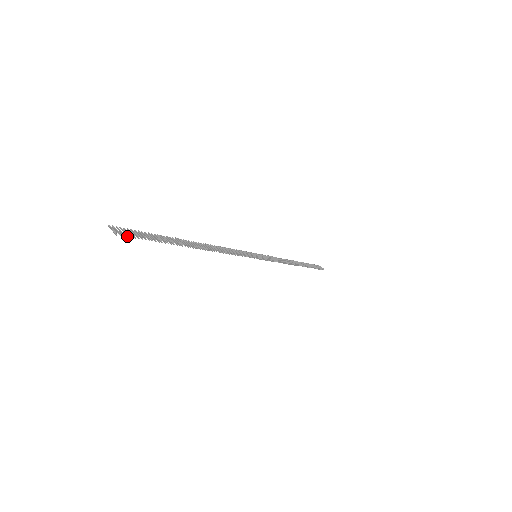
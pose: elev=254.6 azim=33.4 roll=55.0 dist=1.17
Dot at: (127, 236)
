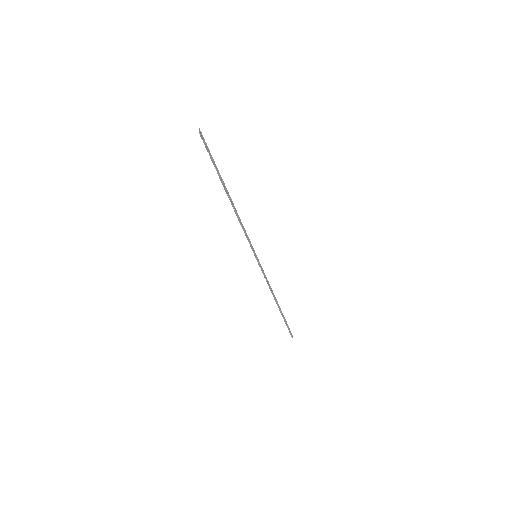
Dot at: (203, 141)
